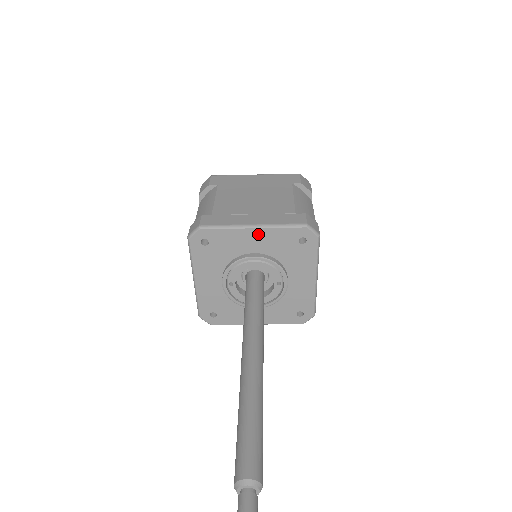
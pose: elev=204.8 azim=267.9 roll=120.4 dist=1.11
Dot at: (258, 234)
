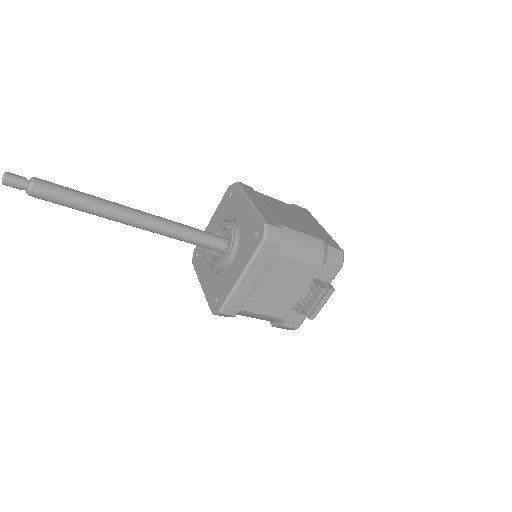
Dot at: (214, 219)
